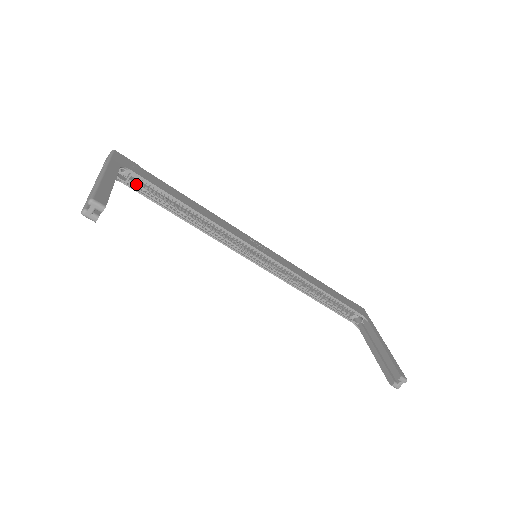
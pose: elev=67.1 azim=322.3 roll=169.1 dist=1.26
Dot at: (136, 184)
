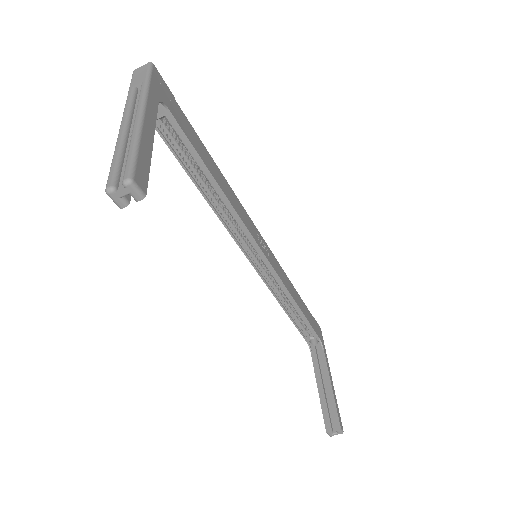
Dot at: (165, 127)
